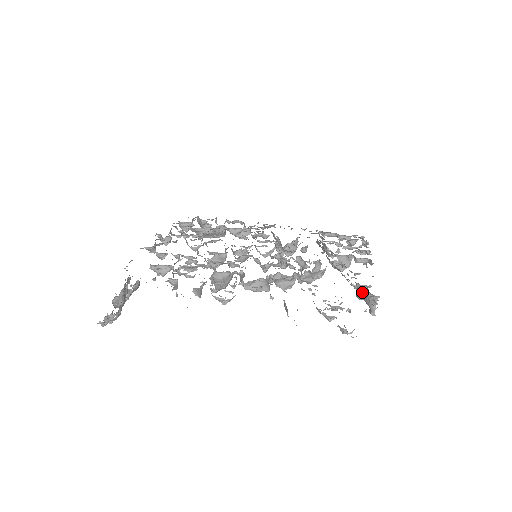
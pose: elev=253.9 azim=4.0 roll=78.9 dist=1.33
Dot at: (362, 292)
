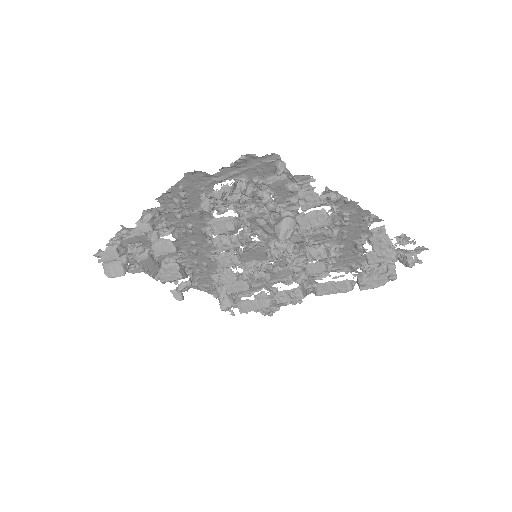
Dot at: occluded
